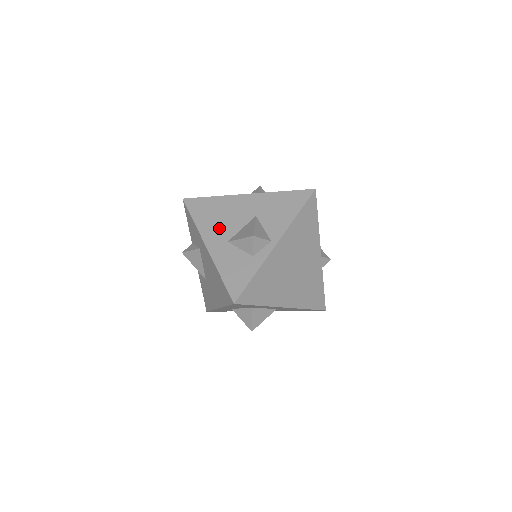
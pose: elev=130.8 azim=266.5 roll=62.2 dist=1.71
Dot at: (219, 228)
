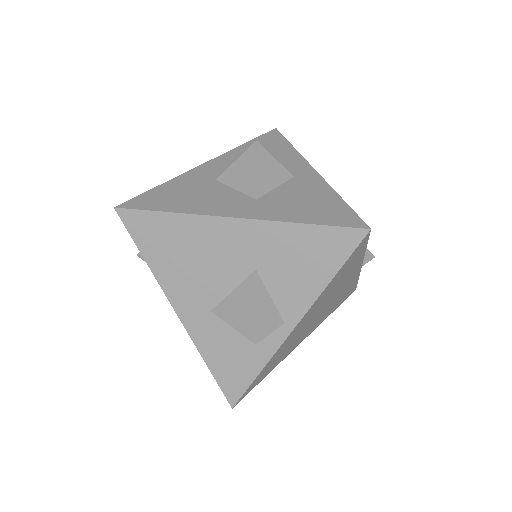
Dot at: (192, 283)
